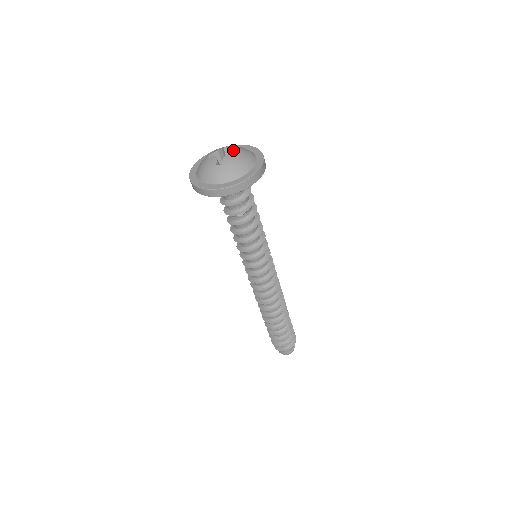
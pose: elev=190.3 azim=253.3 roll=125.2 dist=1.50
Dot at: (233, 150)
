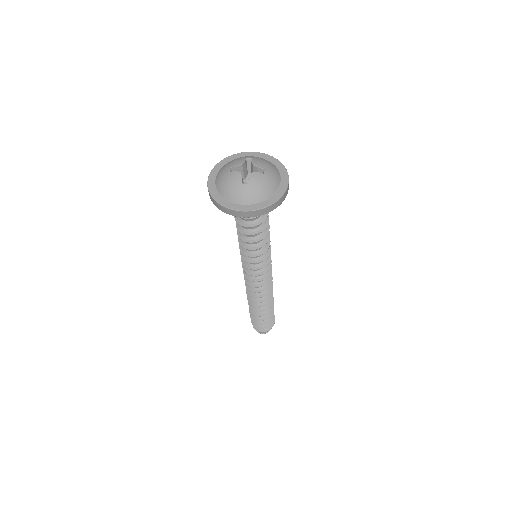
Dot at: (259, 166)
